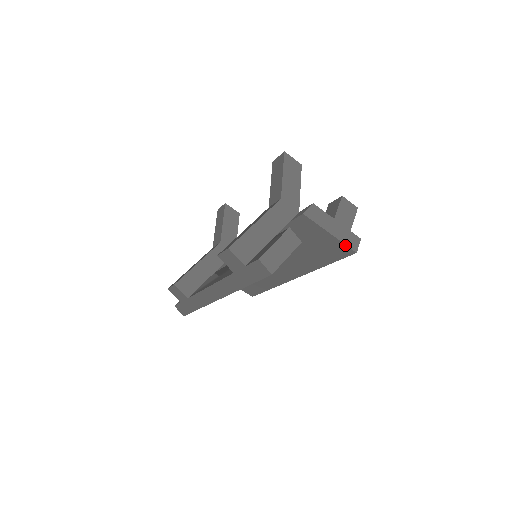
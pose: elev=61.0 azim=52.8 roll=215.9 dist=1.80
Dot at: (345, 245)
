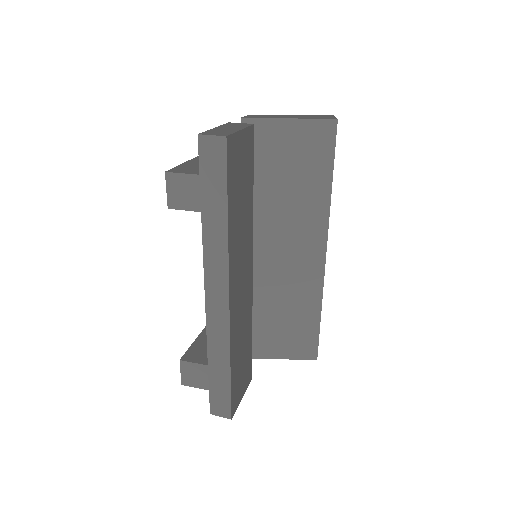
Dot at: (317, 120)
